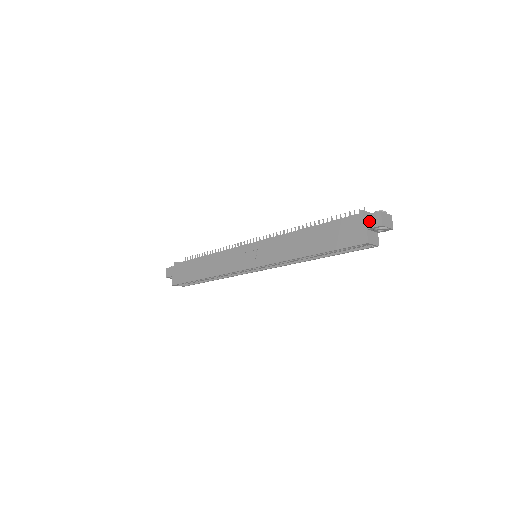
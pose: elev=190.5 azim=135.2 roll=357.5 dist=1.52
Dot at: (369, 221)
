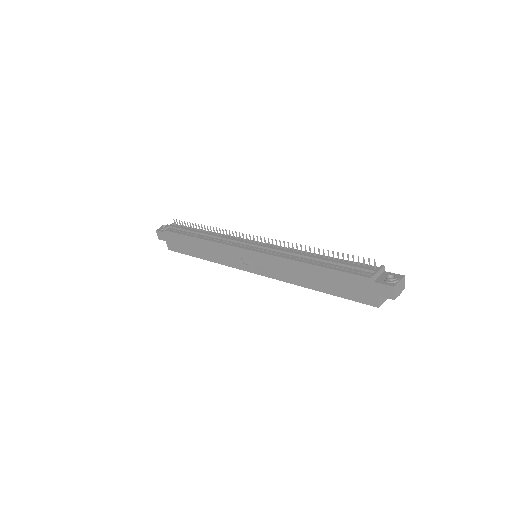
Dot at: (381, 290)
